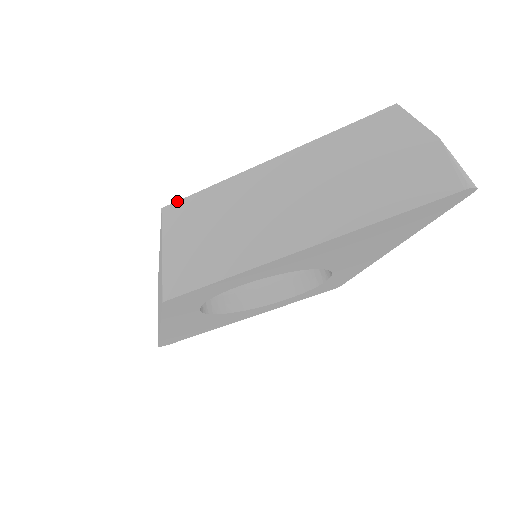
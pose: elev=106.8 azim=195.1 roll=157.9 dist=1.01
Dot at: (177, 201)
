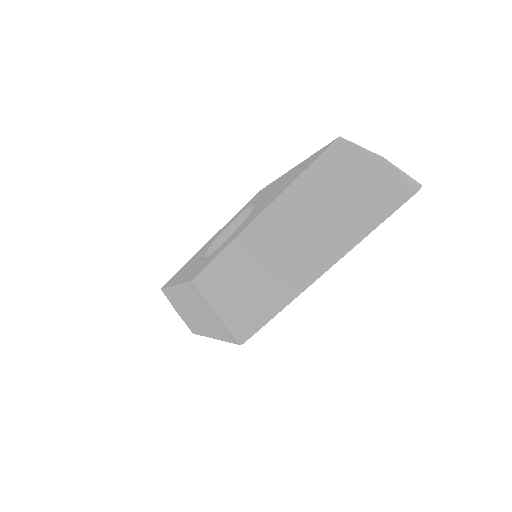
Dot at: (201, 271)
